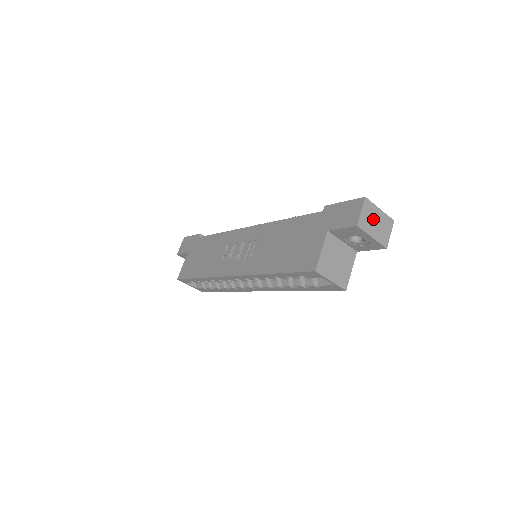
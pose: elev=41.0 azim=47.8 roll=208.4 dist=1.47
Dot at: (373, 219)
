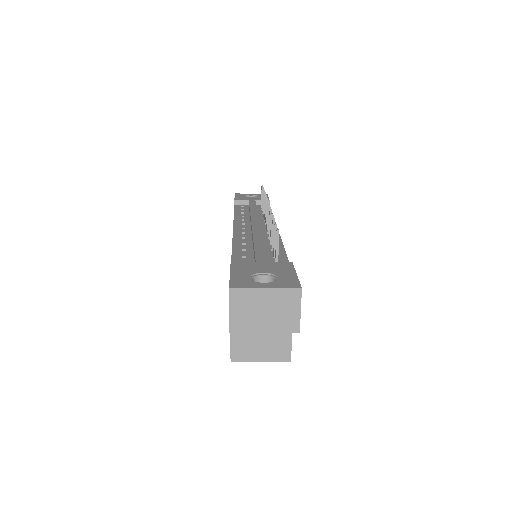
Dot at: (256, 309)
